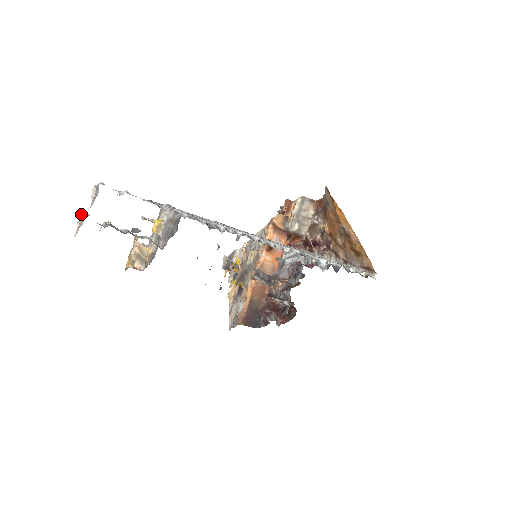
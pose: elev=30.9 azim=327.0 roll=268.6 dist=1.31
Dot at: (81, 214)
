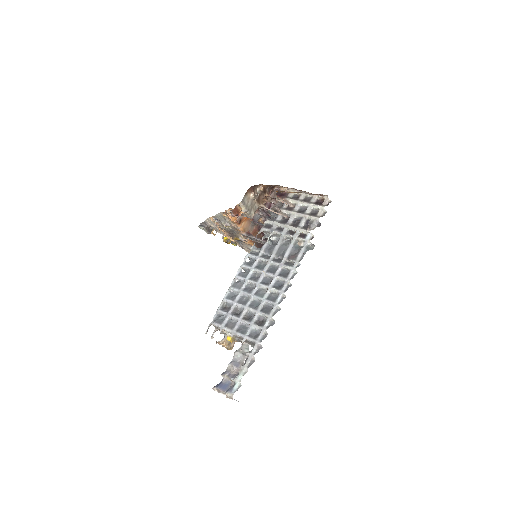
Dot at: occluded
